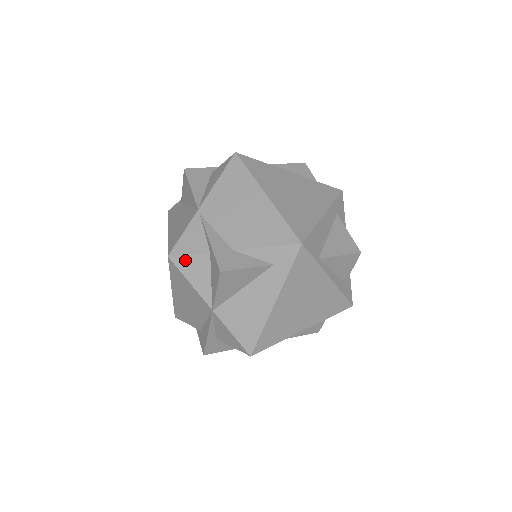
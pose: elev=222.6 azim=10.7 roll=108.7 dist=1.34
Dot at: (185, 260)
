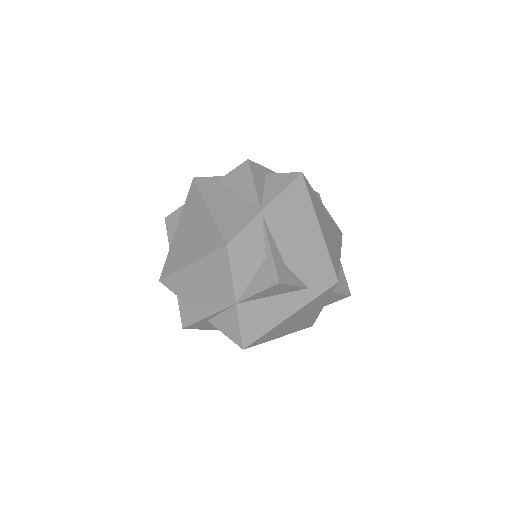
Dot at: (240, 254)
